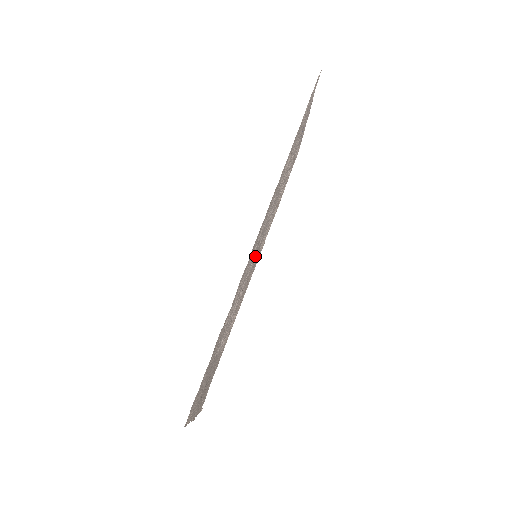
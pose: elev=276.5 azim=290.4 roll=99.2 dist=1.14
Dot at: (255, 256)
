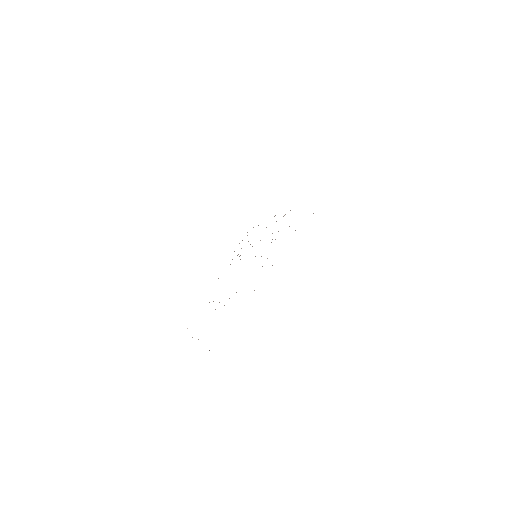
Dot at: occluded
